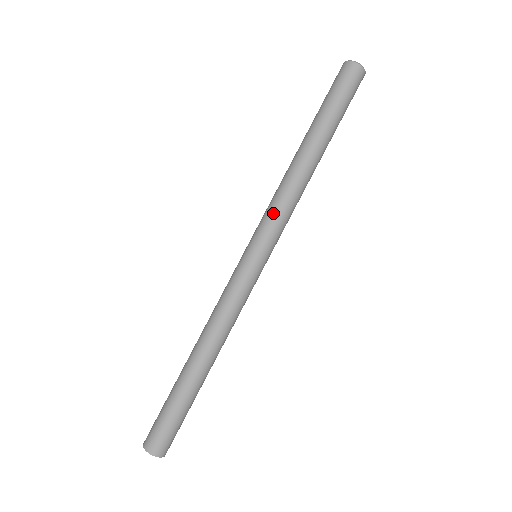
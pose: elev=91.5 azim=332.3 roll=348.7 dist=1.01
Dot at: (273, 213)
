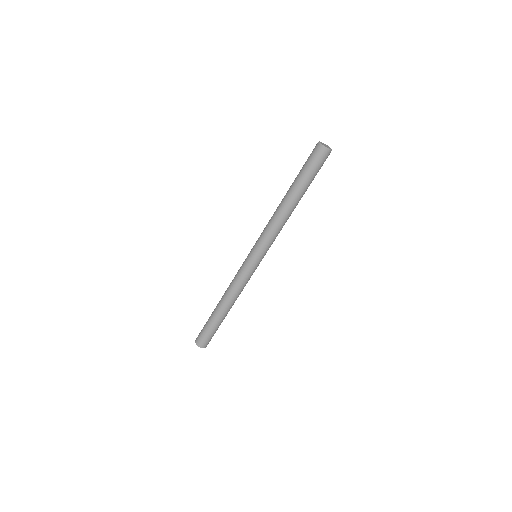
Dot at: (264, 234)
